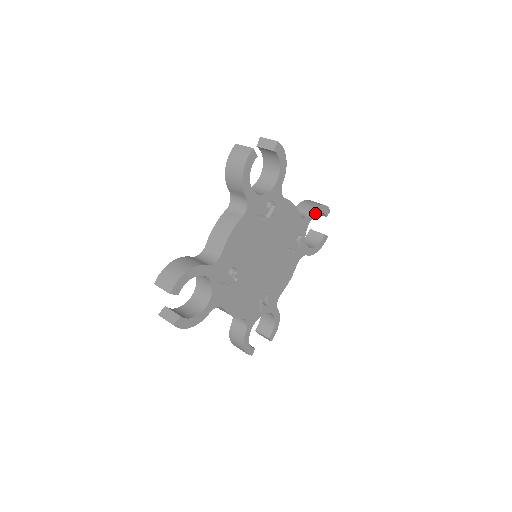
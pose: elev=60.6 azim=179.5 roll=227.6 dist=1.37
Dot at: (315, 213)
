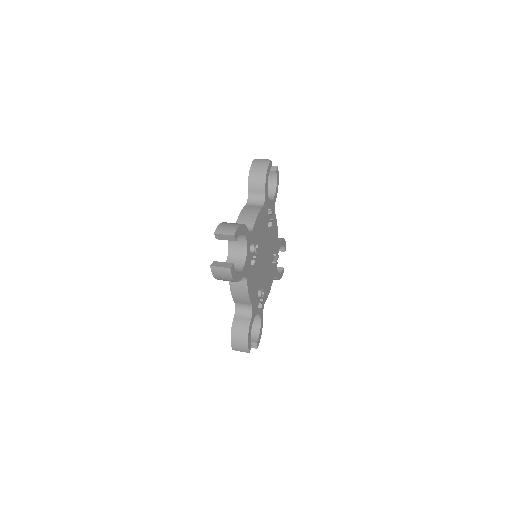
Dot at: (266, 184)
